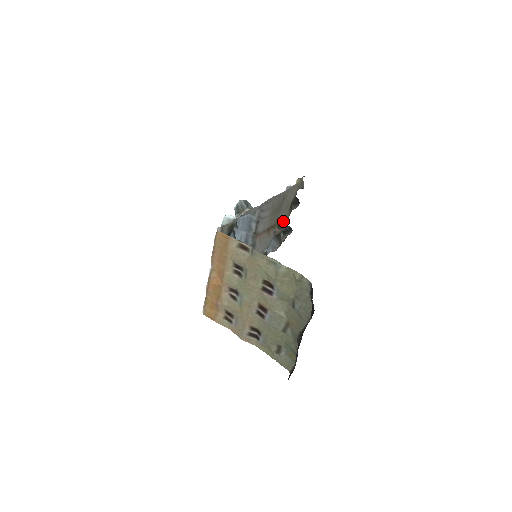
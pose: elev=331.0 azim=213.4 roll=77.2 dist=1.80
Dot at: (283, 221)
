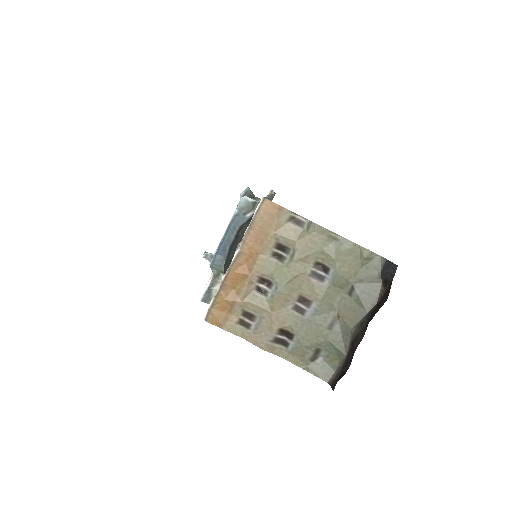
Dot at: occluded
